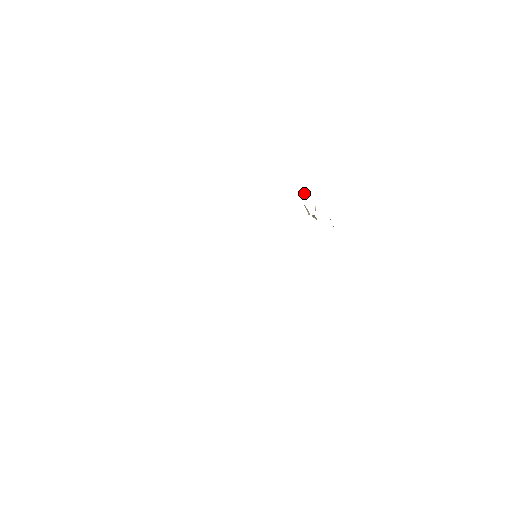
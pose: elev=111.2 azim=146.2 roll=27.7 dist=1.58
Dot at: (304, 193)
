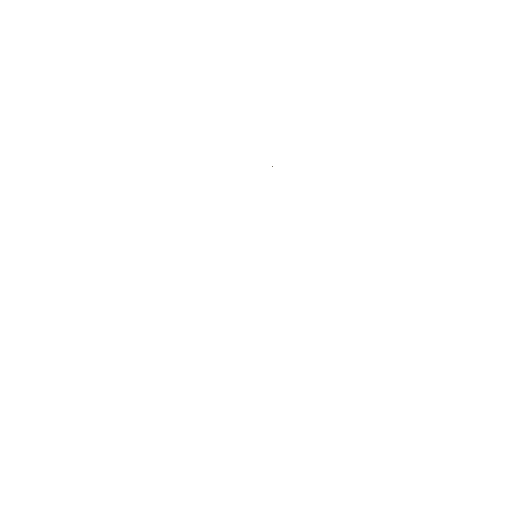
Dot at: occluded
